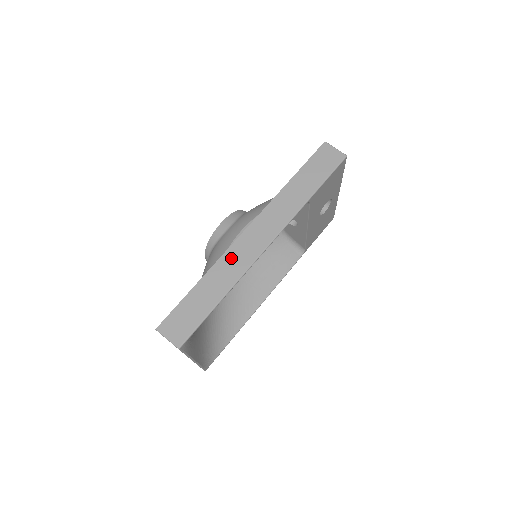
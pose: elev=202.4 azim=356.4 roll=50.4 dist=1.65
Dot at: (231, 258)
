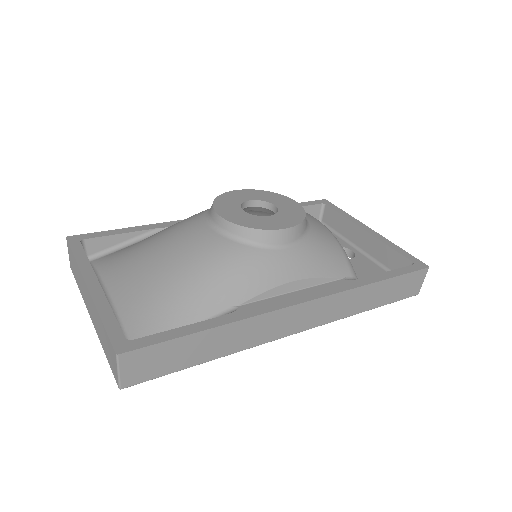
Dot at: (262, 324)
